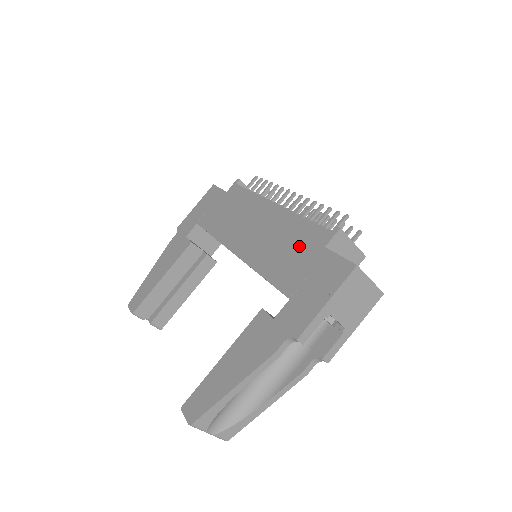
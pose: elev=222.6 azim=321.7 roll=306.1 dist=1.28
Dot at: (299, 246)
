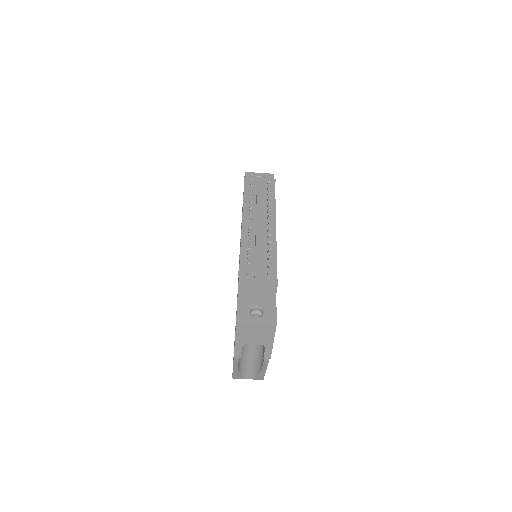
Dot at: occluded
